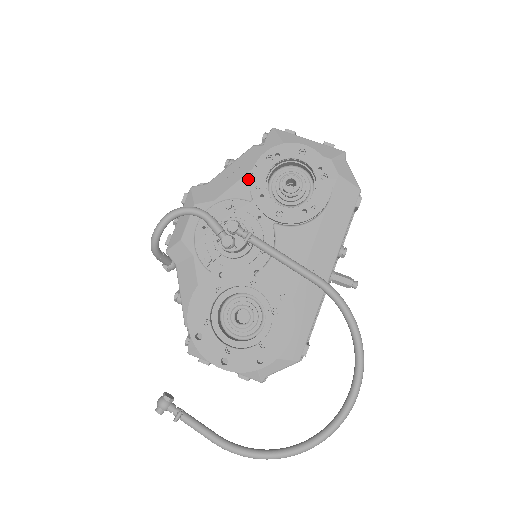
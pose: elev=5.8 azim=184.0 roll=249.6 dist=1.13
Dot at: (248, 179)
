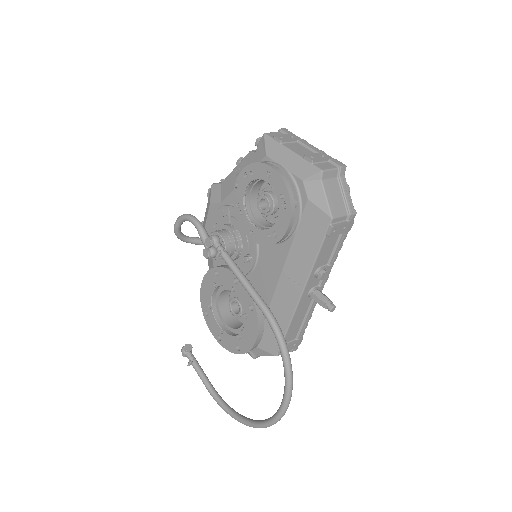
Dot at: occluded
